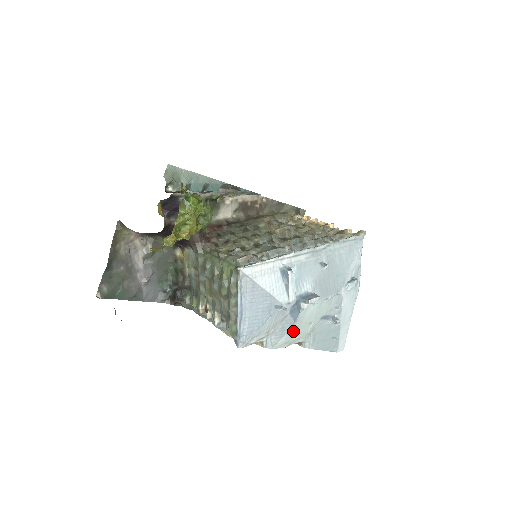
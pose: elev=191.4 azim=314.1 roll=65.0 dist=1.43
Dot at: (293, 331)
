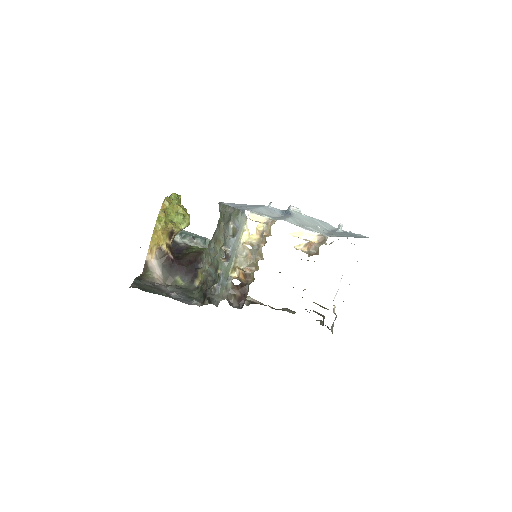
Dot at: (298, 221)
